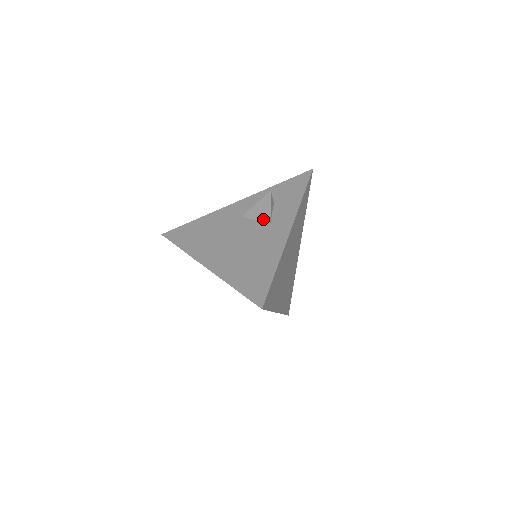
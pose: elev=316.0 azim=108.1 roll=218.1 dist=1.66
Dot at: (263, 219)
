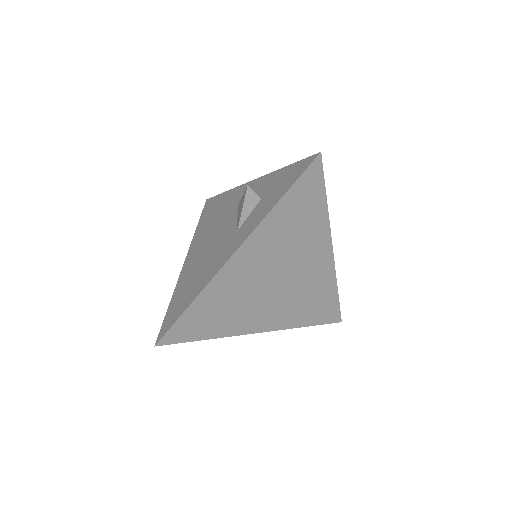
Dot at: (238, 221)
